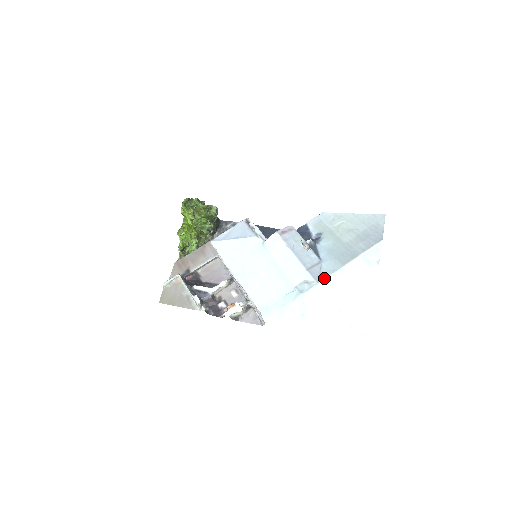
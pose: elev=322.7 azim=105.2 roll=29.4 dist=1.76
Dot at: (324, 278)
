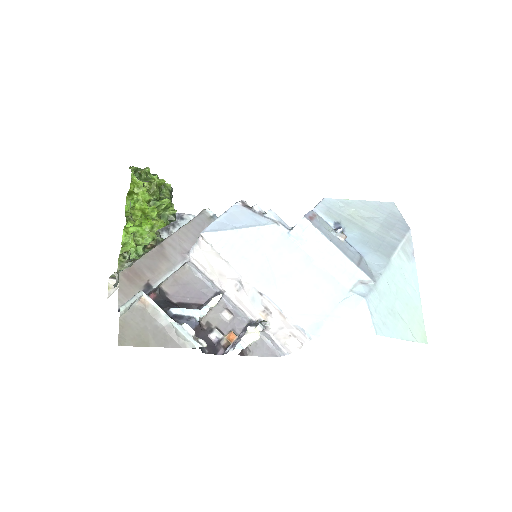
Dot at: (379, 276)
